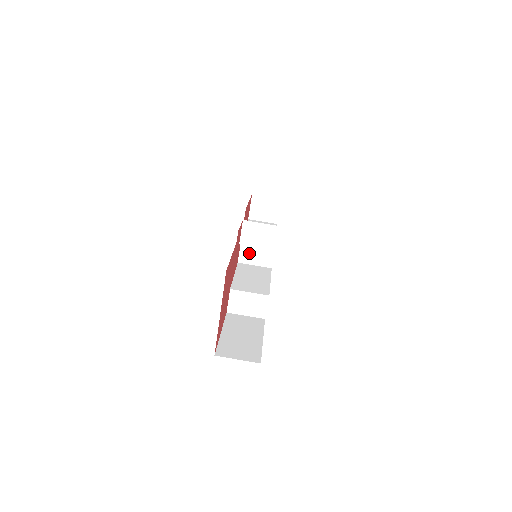
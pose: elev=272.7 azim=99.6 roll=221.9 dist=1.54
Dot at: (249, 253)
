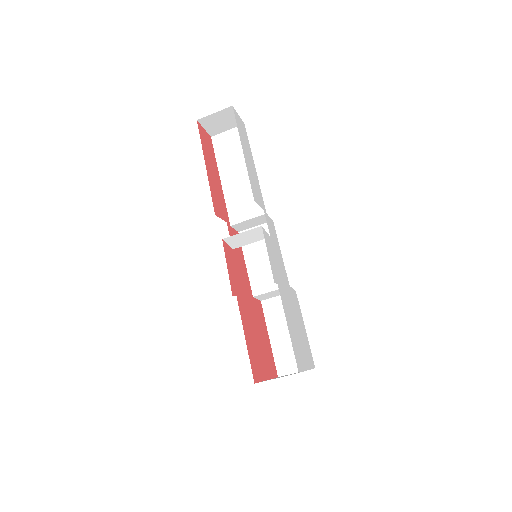
Dot at: (243, 225)
